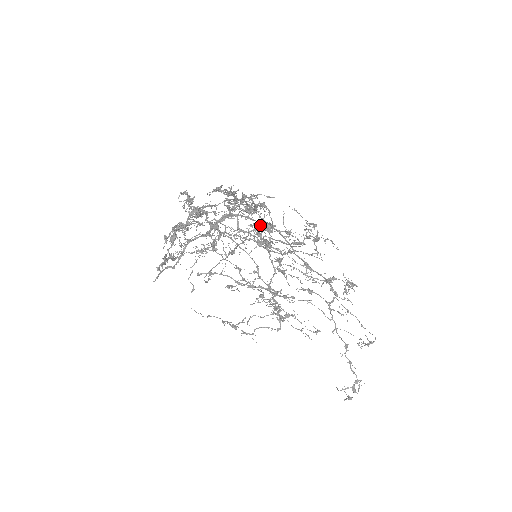
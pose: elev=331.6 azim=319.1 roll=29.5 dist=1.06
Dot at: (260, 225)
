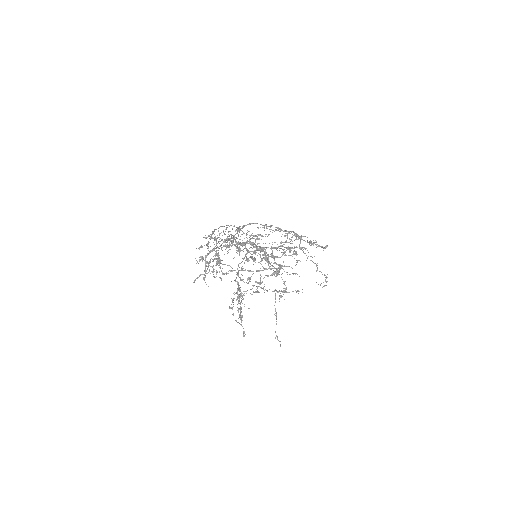
Dot at: (253, 243)
